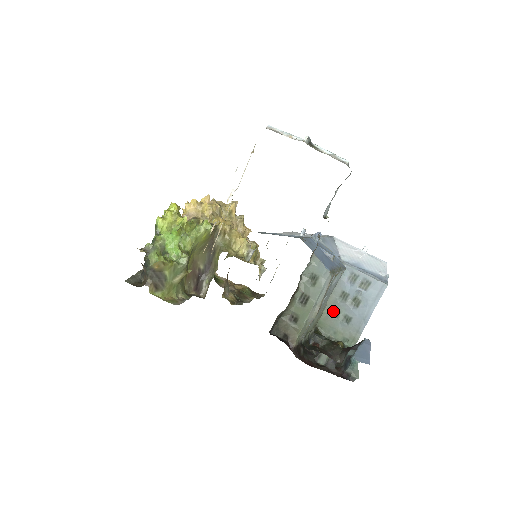
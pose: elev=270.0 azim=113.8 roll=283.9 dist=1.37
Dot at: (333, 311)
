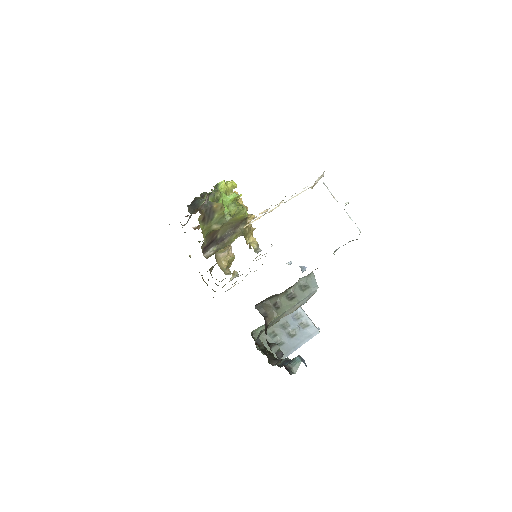
Dot at: (272, 332)
